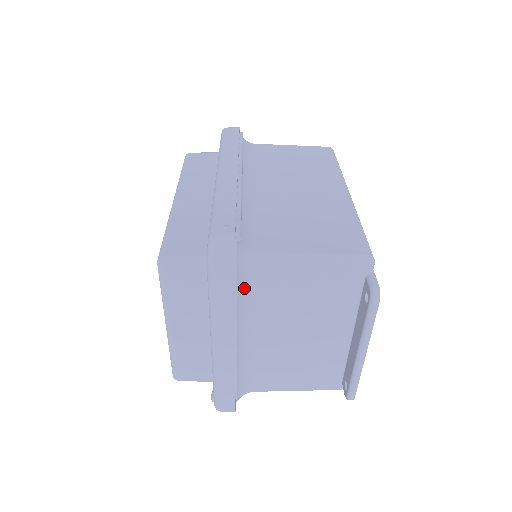
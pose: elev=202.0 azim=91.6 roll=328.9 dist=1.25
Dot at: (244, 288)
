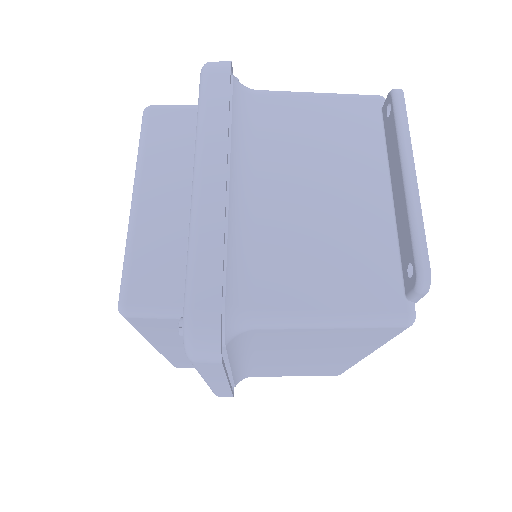
Dot at: (241, 111)
